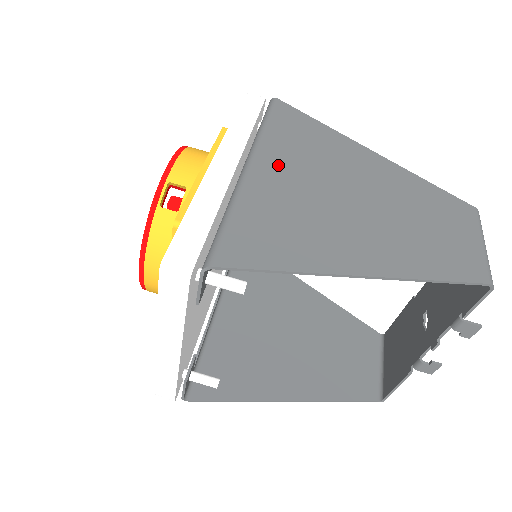
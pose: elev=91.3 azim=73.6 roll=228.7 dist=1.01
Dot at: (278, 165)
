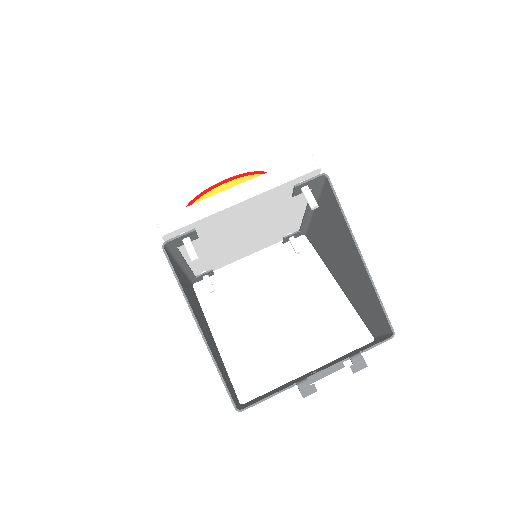
Dot at: occluded
